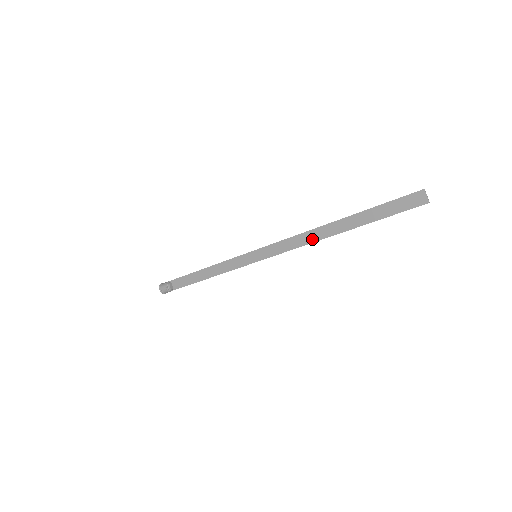
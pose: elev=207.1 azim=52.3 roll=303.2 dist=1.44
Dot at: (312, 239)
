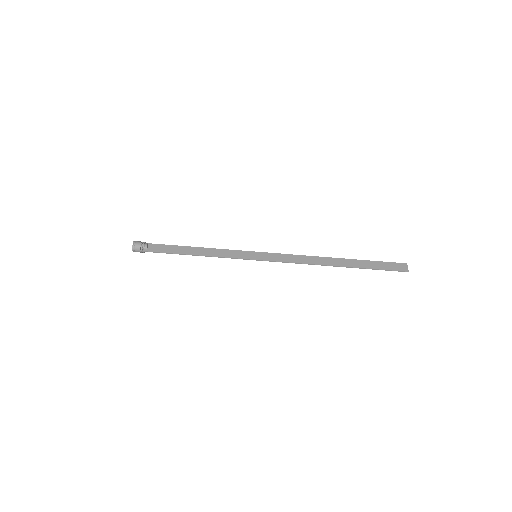
Dot at: (314, 262)
